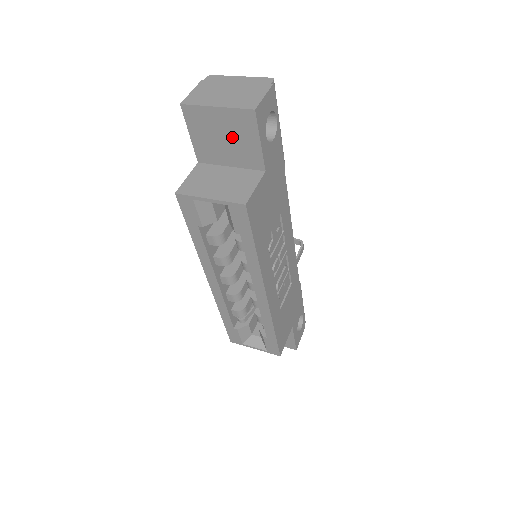
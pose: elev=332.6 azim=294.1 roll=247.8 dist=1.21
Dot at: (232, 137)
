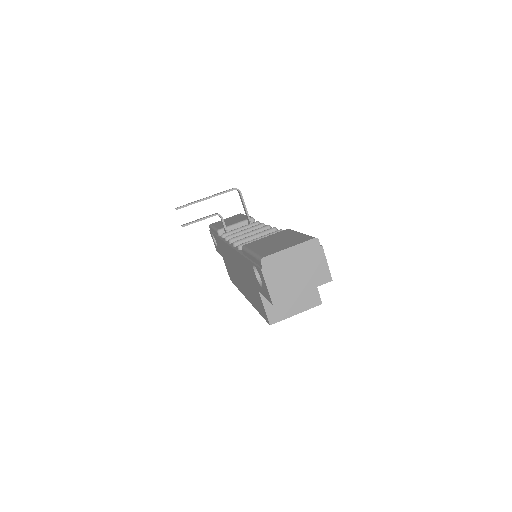
Dot at: occluded
